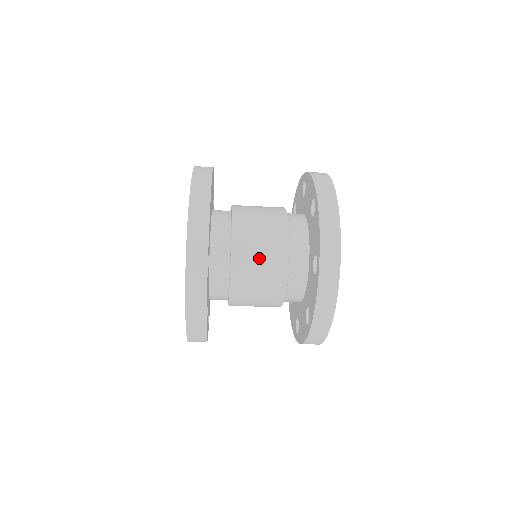
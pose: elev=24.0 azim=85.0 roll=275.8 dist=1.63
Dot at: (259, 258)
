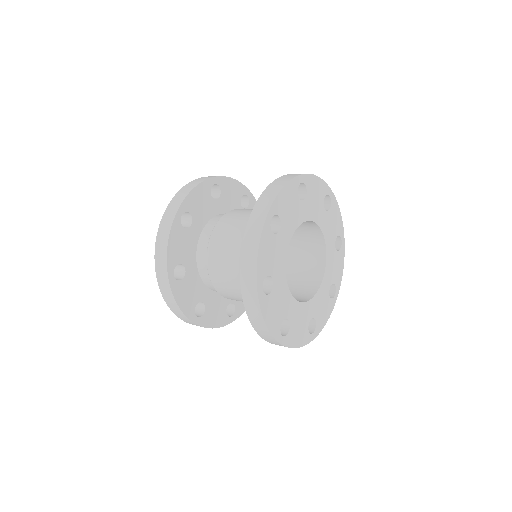
Dot at: (225, 268)
